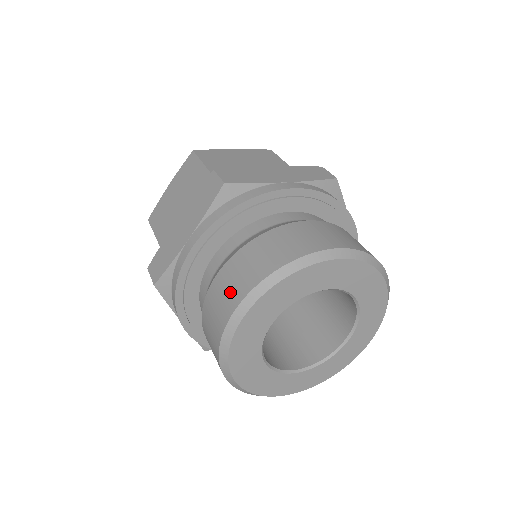
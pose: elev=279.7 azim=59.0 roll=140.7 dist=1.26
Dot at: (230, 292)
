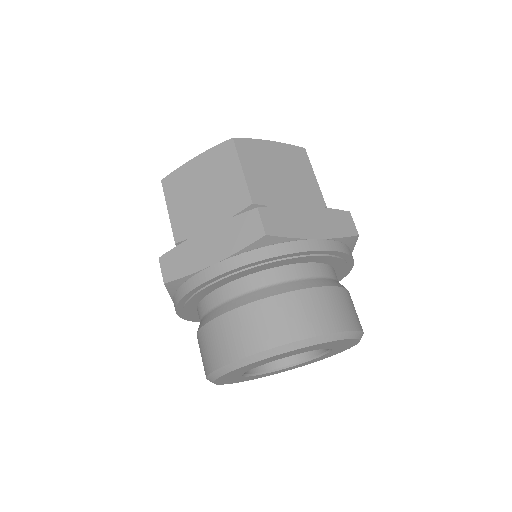
Dot at: (240, 339)
